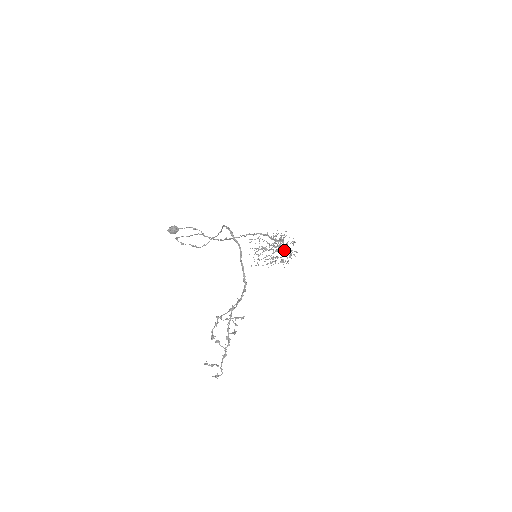
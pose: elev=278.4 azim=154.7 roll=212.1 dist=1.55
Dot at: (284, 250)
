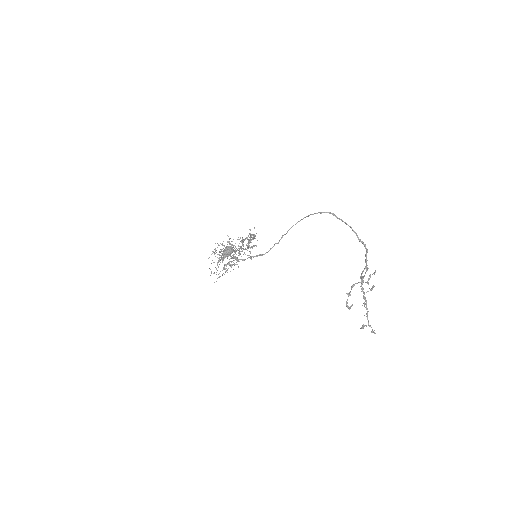
Dot at: (242, 250)
